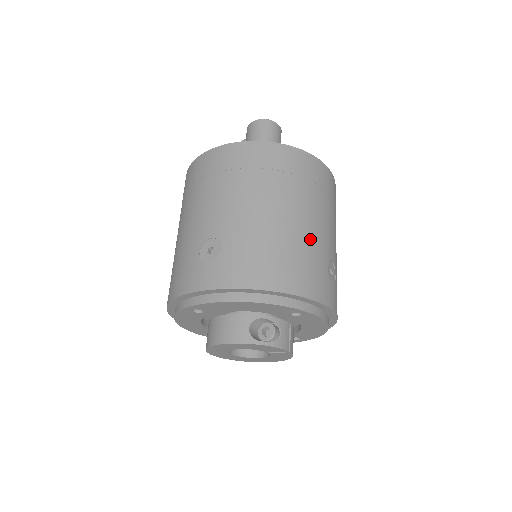
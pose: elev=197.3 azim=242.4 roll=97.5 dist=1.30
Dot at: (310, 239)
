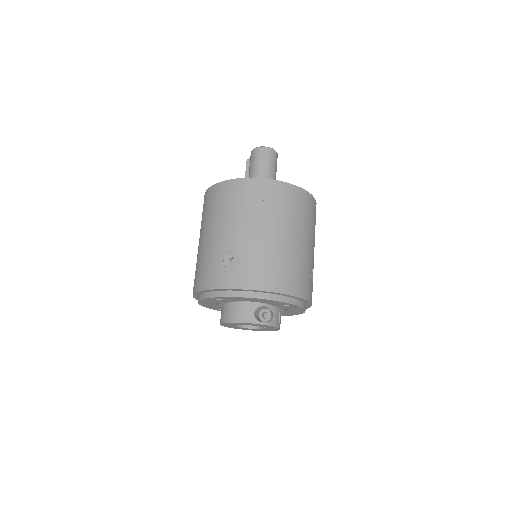
Dot at: (299, 254)
